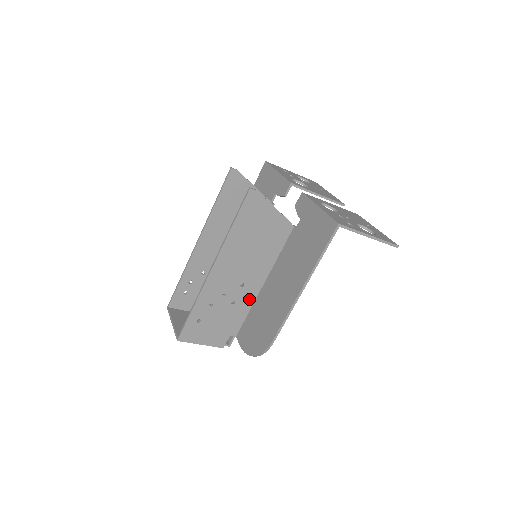
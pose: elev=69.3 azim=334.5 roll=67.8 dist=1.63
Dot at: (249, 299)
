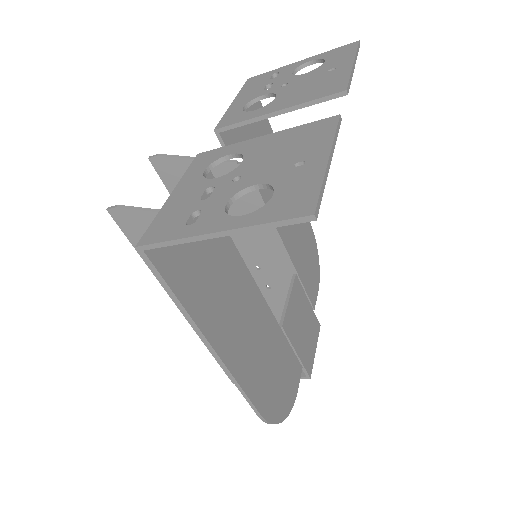
Dot at: occluded
